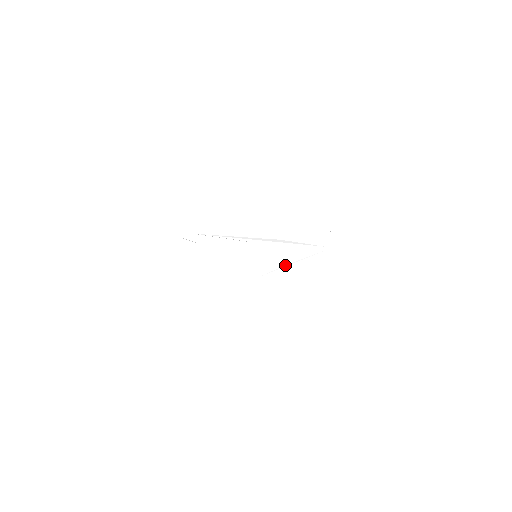
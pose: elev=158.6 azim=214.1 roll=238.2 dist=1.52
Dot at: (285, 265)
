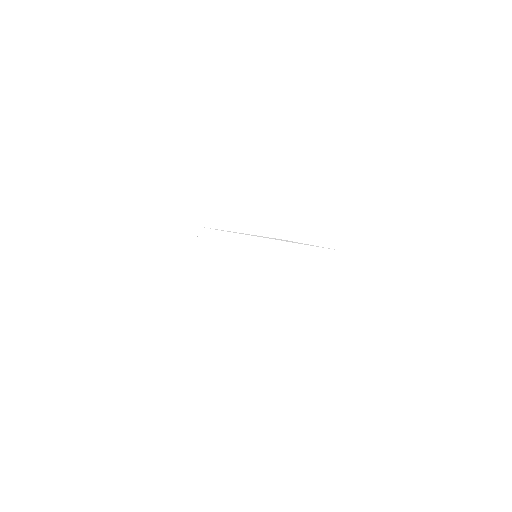
Dot at: occluded
